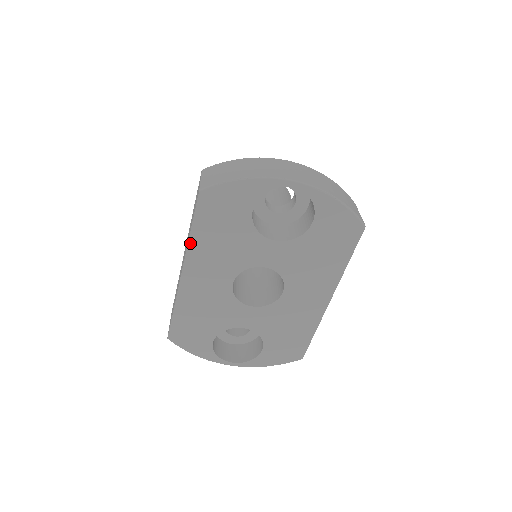
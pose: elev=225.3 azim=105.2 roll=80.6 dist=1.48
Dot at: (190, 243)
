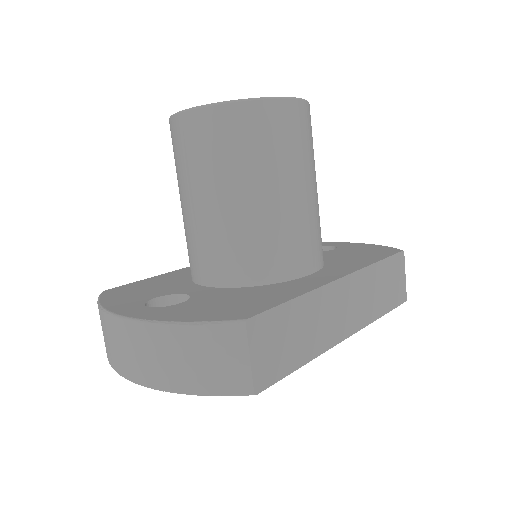
Dot at: occluded
